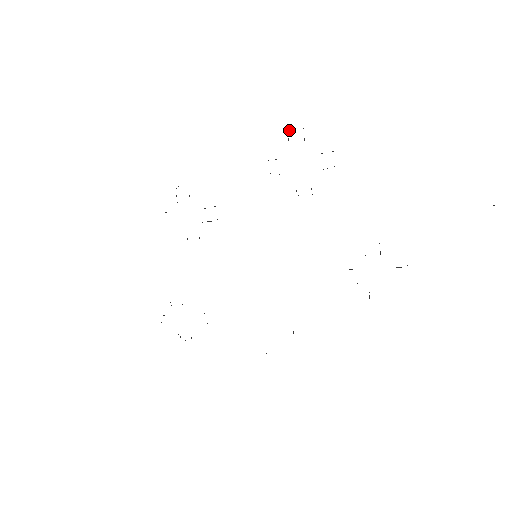
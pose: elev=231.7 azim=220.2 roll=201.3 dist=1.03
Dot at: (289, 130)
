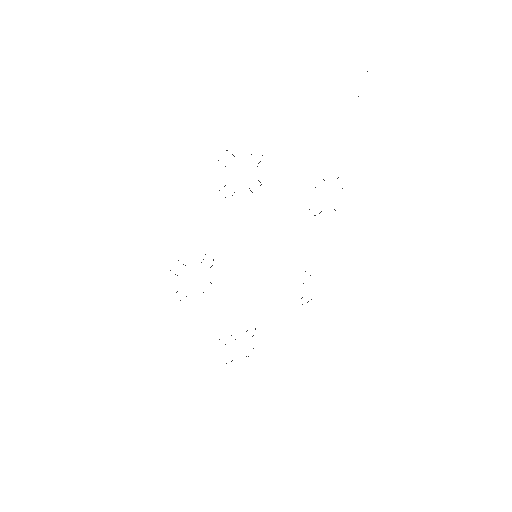
Dot at: (218, 160)
